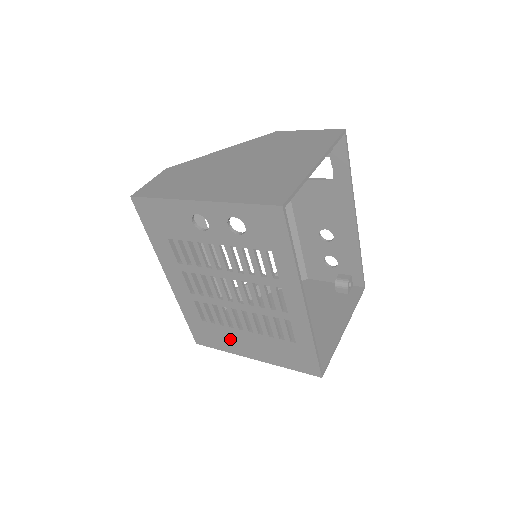
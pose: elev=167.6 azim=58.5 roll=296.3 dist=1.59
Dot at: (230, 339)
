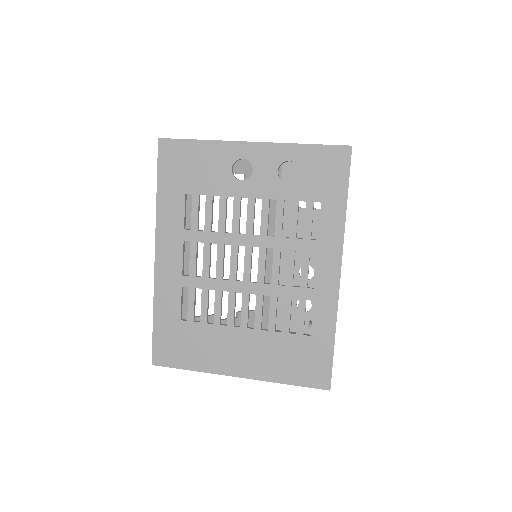
Dot at: (213, 346)
